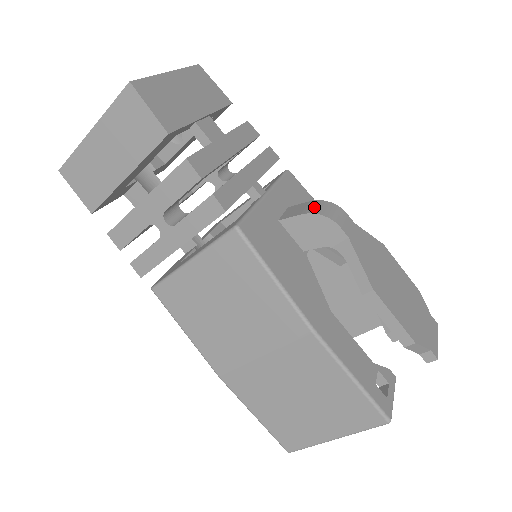
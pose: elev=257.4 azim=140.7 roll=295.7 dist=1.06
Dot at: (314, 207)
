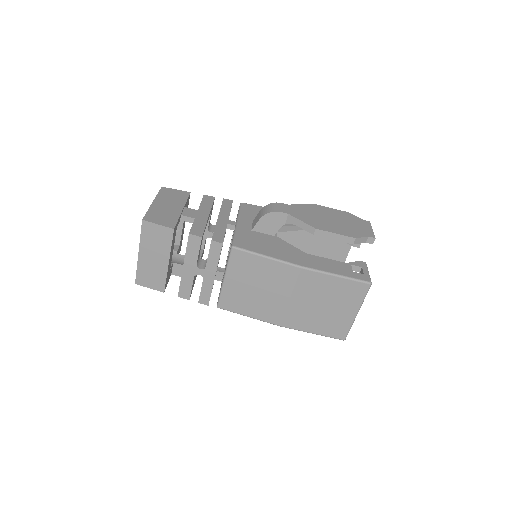
Dot at: (263, 212)
